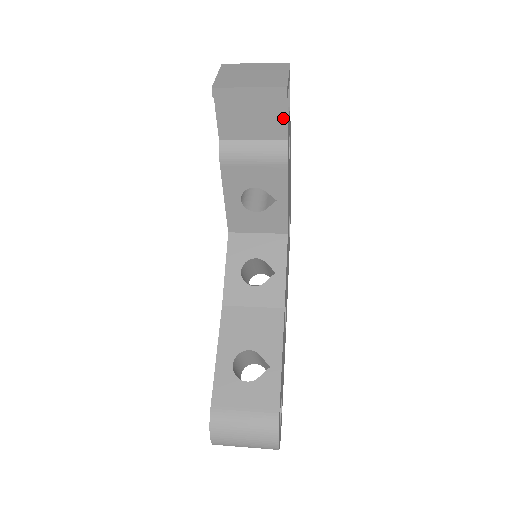
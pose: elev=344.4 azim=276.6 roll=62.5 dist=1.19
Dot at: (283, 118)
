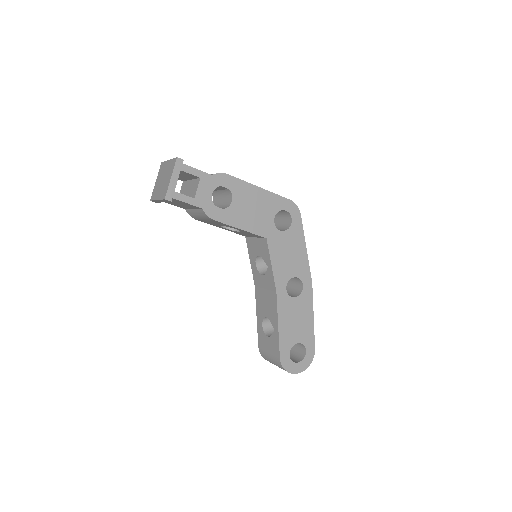
Dot at: (186, 203)
